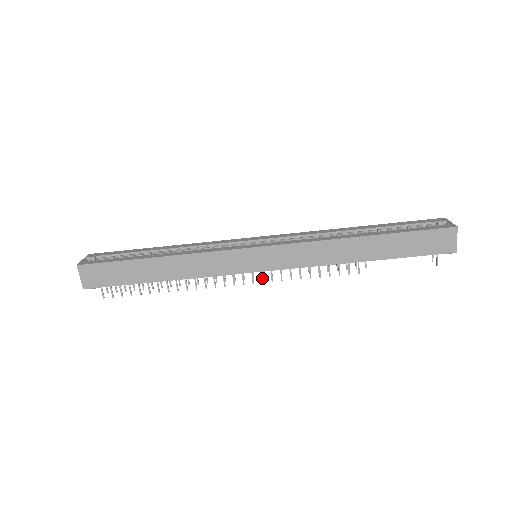
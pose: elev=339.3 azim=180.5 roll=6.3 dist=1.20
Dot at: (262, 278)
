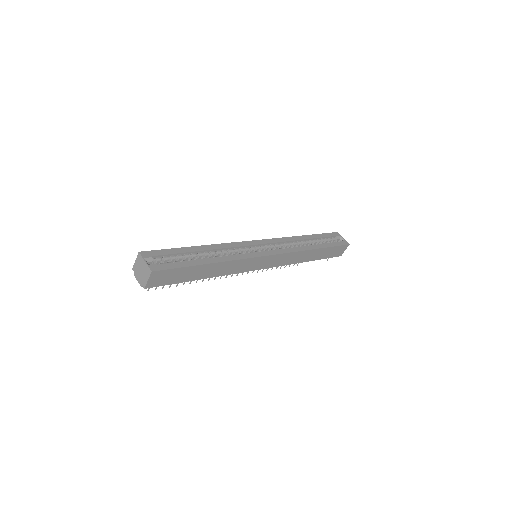
Dot at: occluded
